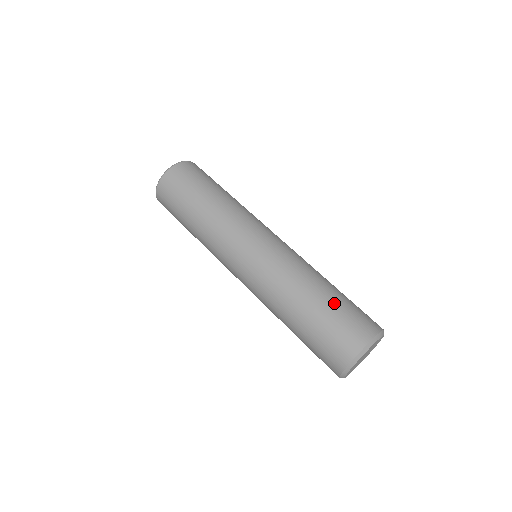
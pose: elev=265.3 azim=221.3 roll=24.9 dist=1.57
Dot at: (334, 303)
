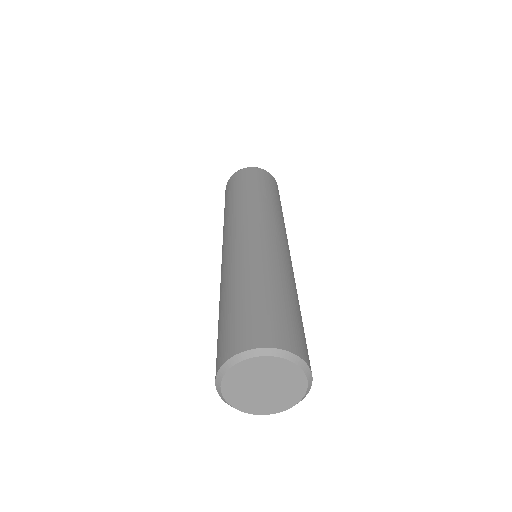
Dot at: (287, 304)
